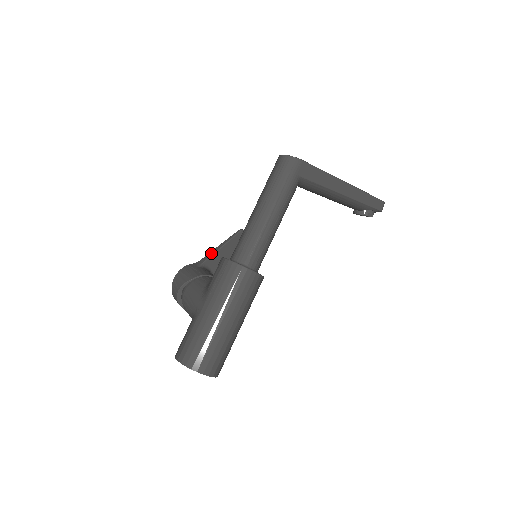
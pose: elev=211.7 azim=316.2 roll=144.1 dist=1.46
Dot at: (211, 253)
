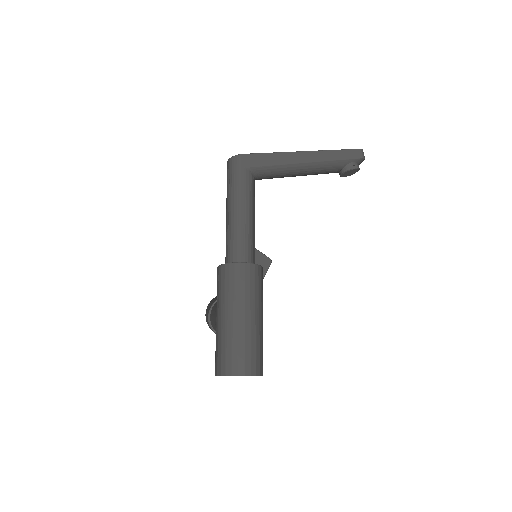
Dot at: occluded
